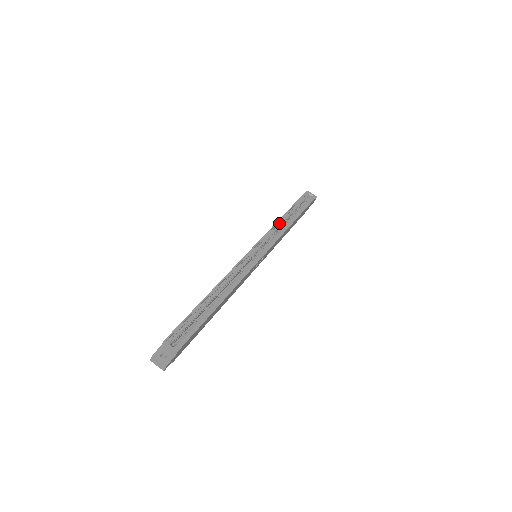
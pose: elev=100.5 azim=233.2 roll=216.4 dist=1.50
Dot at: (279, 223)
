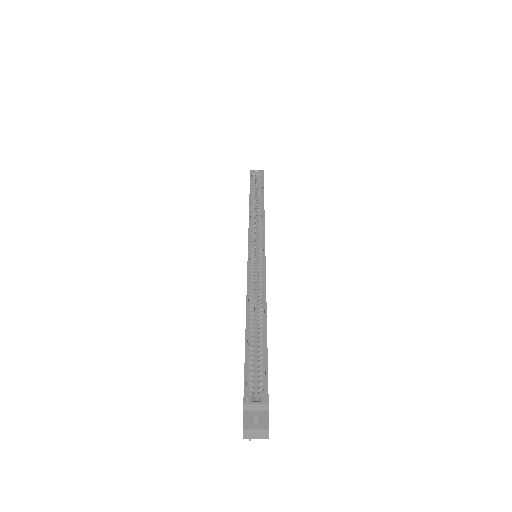
Dot at: (251, 212)
